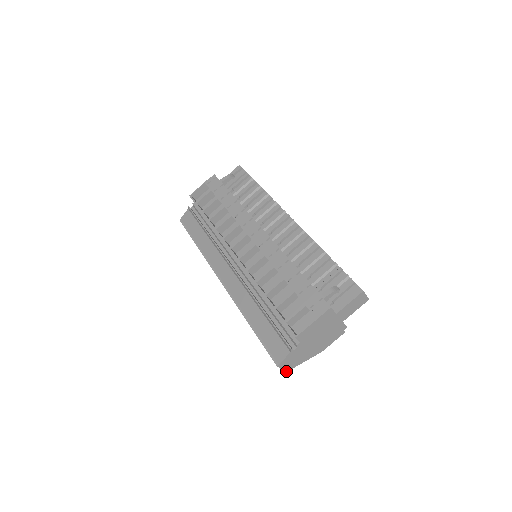
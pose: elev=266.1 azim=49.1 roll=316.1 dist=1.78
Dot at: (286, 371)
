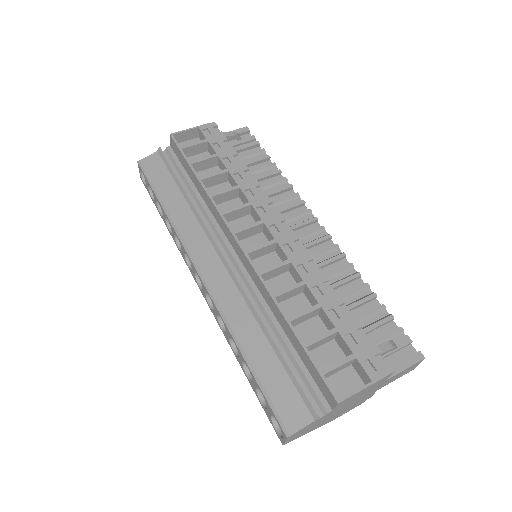
Dot at: (284, 444)
